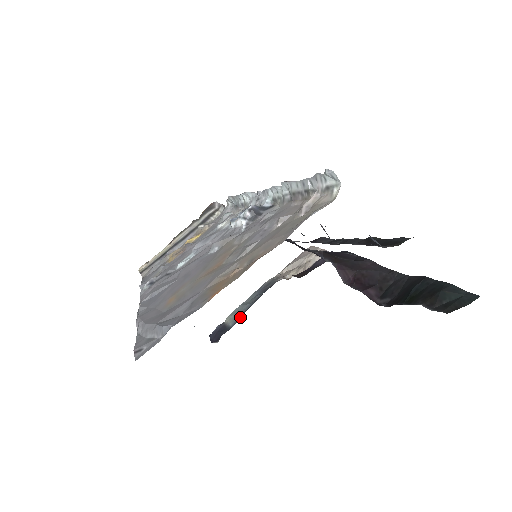
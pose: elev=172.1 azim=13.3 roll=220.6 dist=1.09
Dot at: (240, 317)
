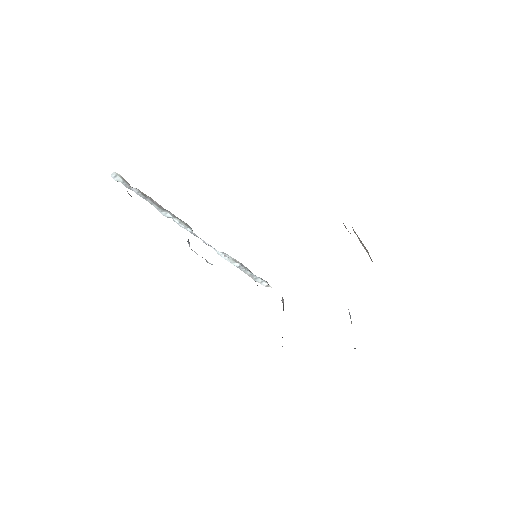
Dot at: occluded
